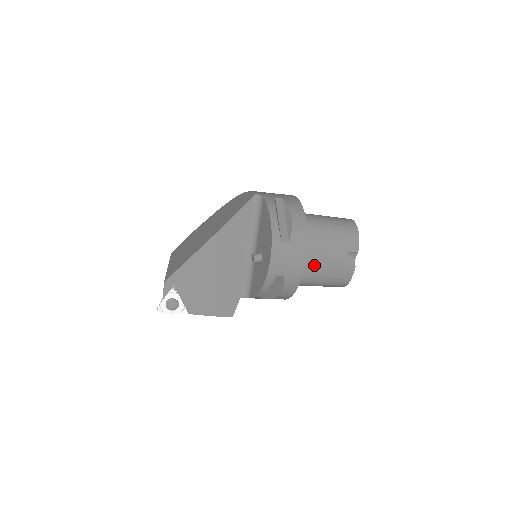
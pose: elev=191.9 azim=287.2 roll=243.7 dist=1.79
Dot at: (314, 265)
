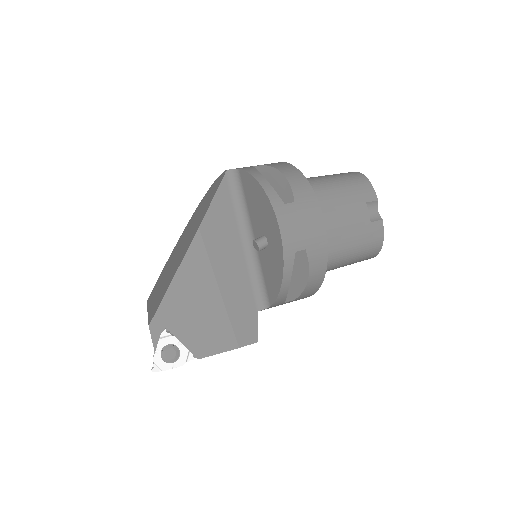
Dot at: (334, 231)
